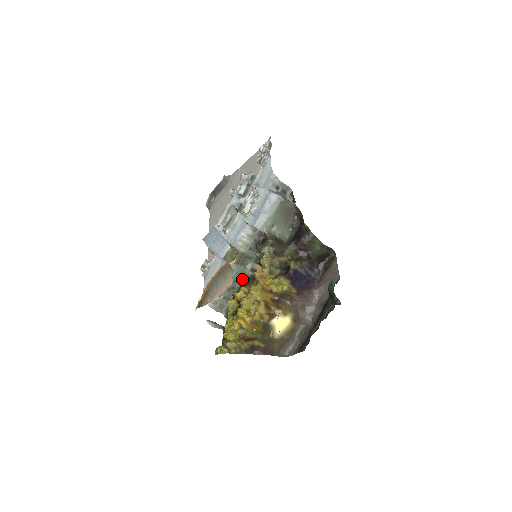
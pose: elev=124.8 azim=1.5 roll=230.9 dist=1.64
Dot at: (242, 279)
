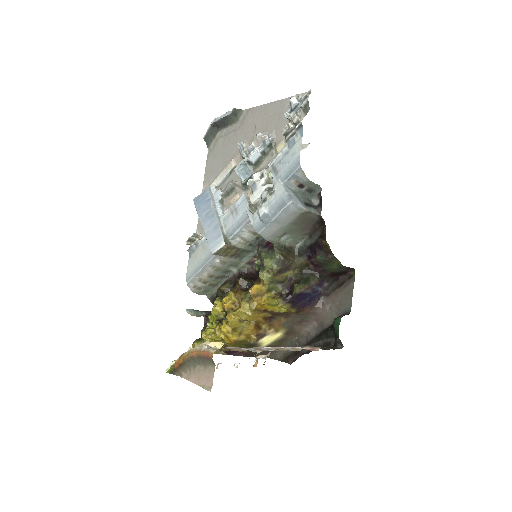
Dot at: (235, 270)
